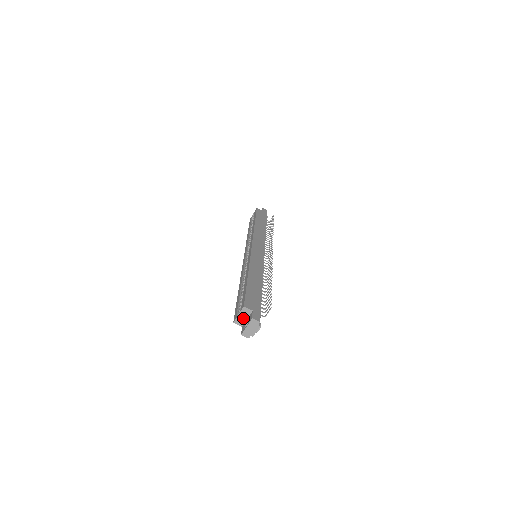
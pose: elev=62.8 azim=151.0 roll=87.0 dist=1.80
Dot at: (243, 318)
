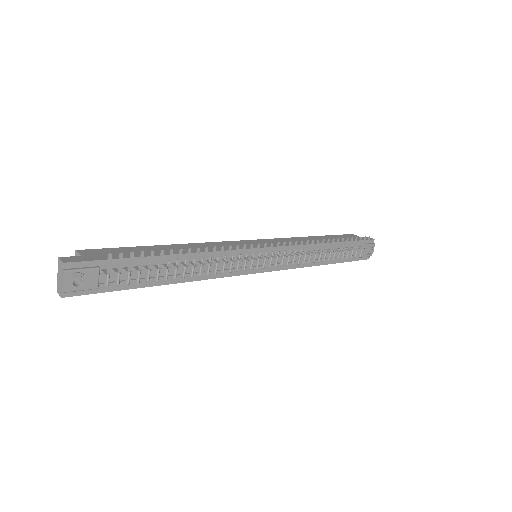
Dot at: occluded
